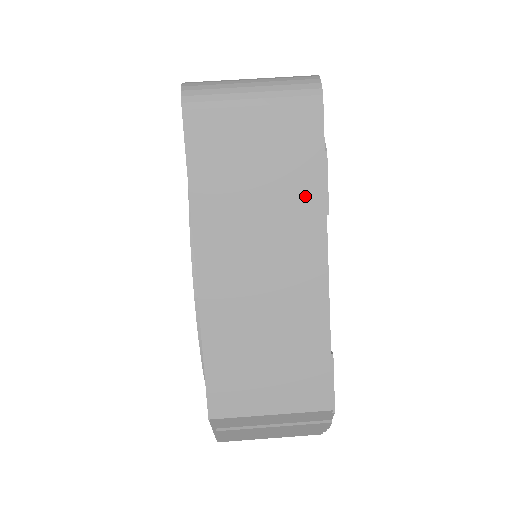
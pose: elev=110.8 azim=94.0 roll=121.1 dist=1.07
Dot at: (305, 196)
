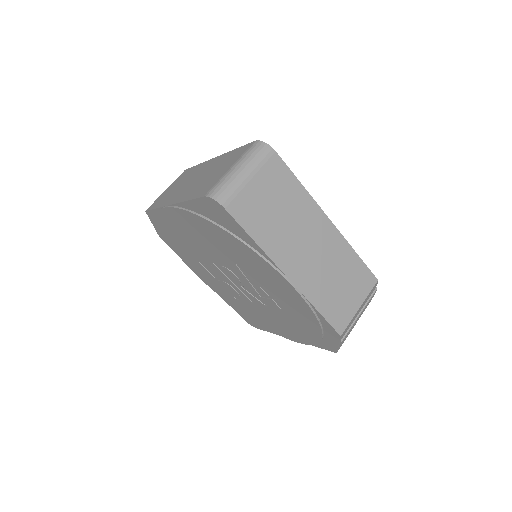
Dot at: (300, 199)
